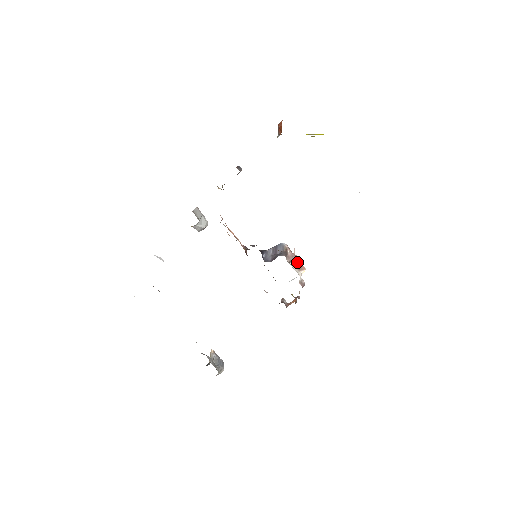
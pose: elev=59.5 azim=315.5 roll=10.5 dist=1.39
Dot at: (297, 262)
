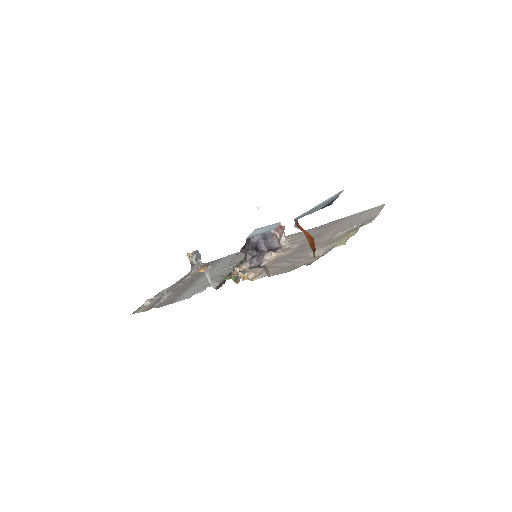
Dot at: (282, 233)
